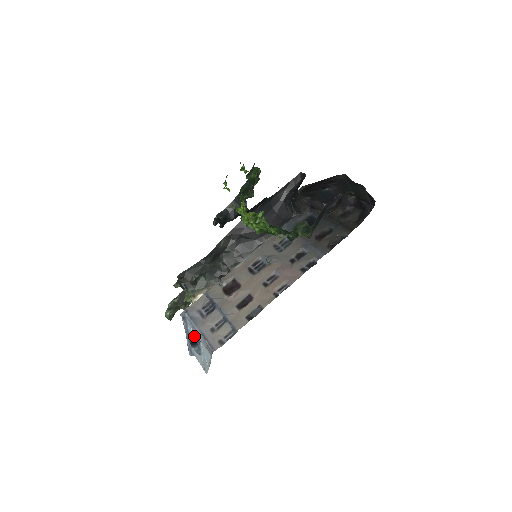
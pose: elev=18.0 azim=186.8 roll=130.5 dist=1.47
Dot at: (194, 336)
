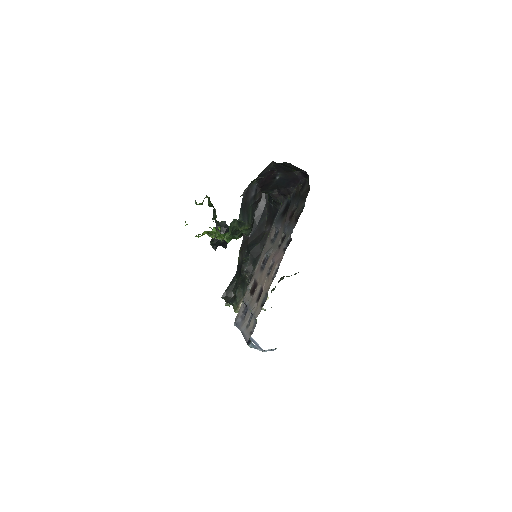
Dot at: occluded
